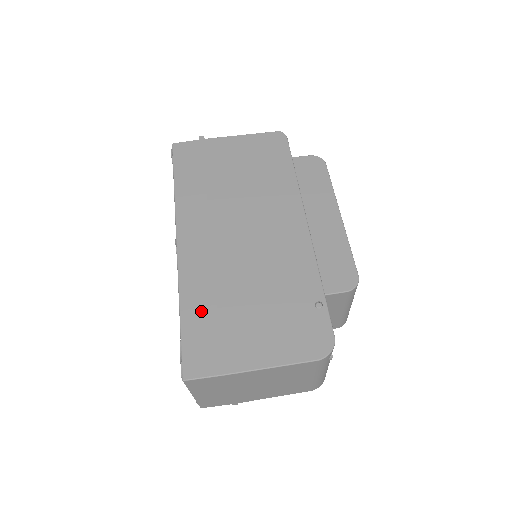
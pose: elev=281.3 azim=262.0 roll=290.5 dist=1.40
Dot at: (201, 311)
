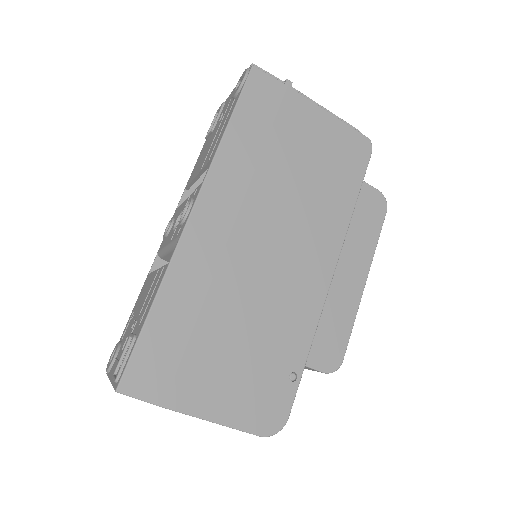
Dot at: (176, 318)
